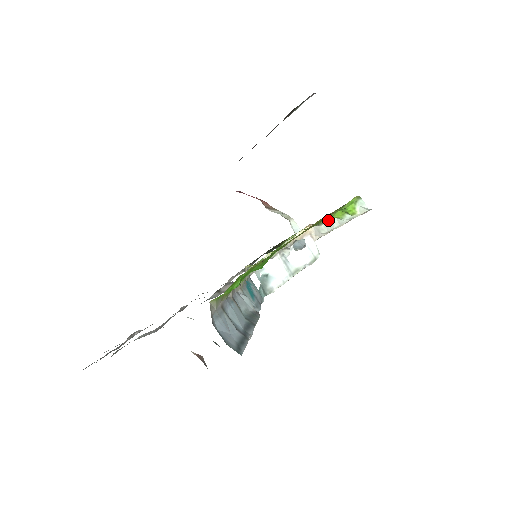
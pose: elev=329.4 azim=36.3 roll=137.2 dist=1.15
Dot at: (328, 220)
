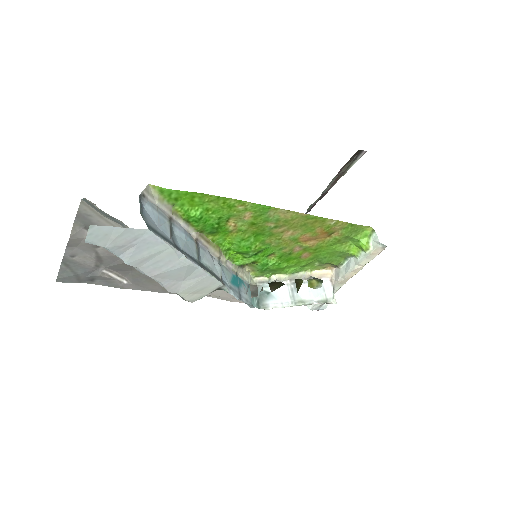
Dot at: (347, 261)
